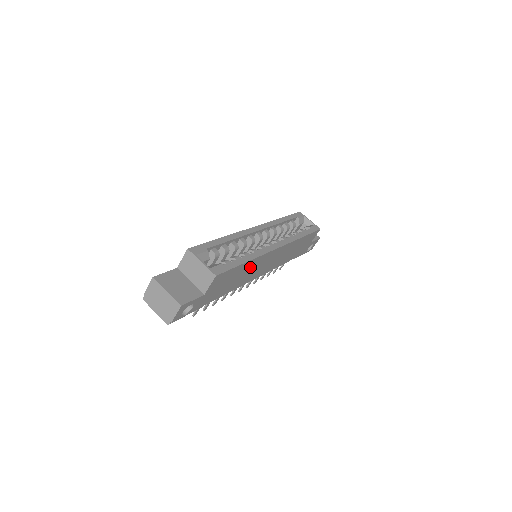
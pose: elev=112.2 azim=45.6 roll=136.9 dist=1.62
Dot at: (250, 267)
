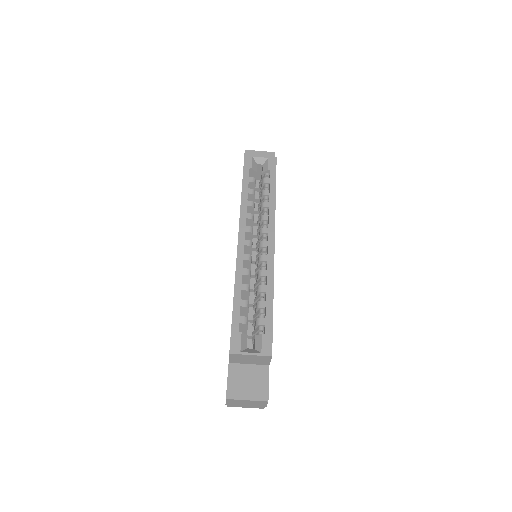
Dot at: occluded
